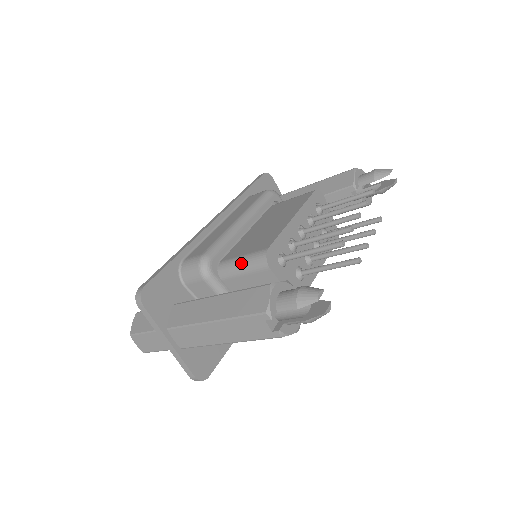
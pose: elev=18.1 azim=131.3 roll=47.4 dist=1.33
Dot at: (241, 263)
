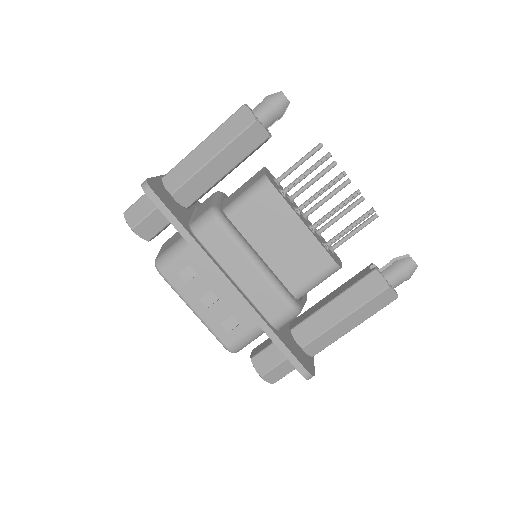
Dot at: occluded
